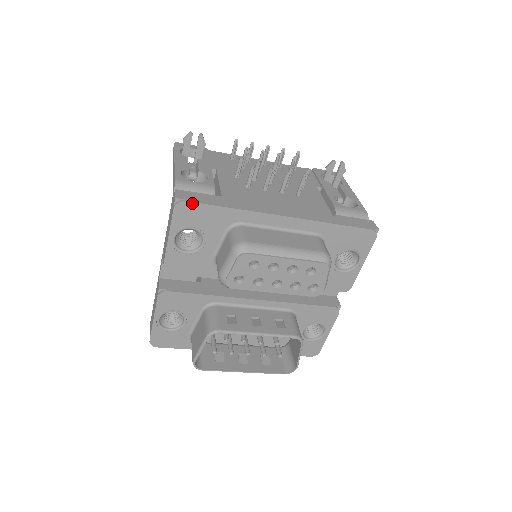
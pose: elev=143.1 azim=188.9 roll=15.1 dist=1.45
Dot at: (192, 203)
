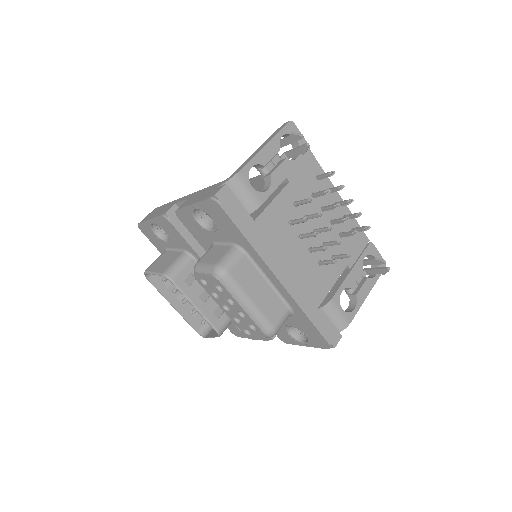
Dot at: (223, 210)
